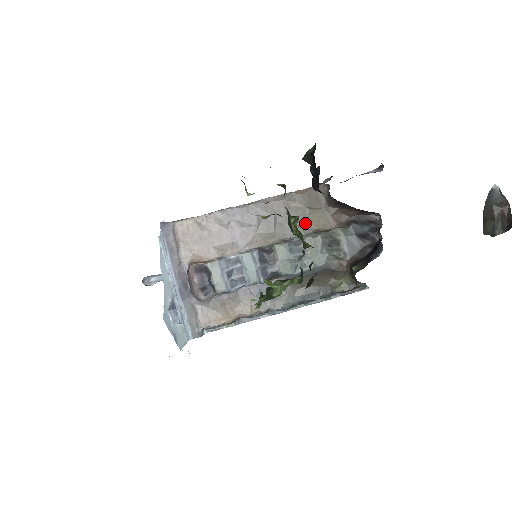
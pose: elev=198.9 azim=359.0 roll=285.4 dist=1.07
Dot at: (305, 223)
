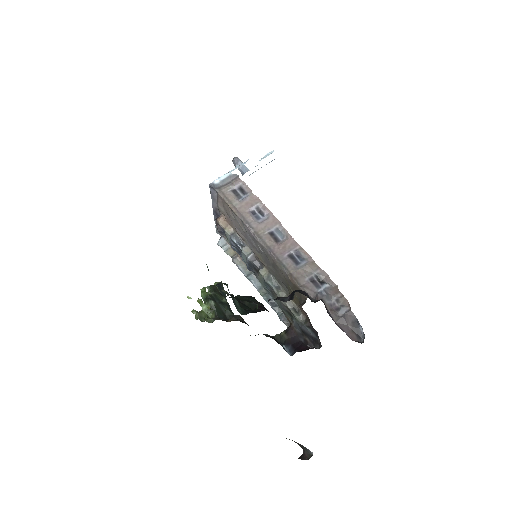
Dot at: (286, 287)
